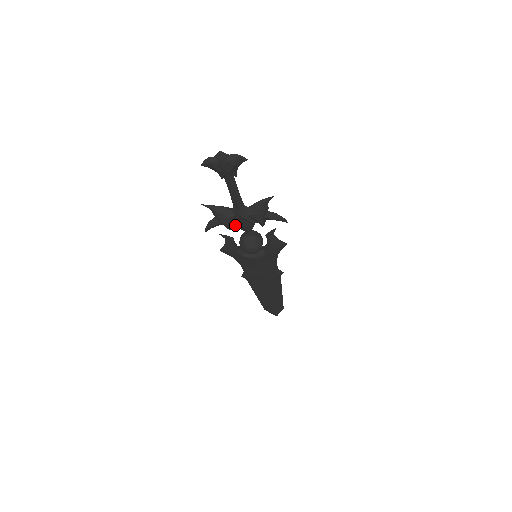
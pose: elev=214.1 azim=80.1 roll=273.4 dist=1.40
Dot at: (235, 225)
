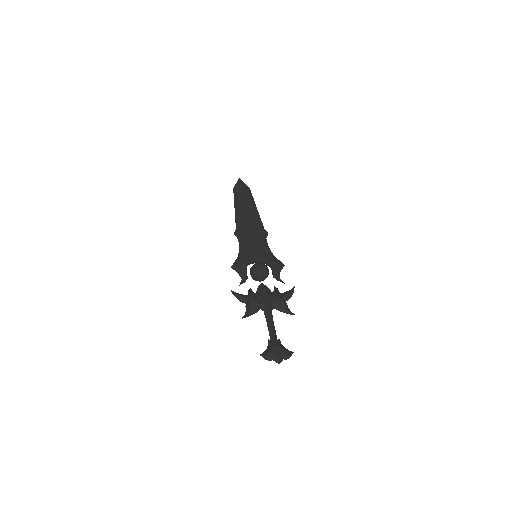
Dot at: (256, 292)
